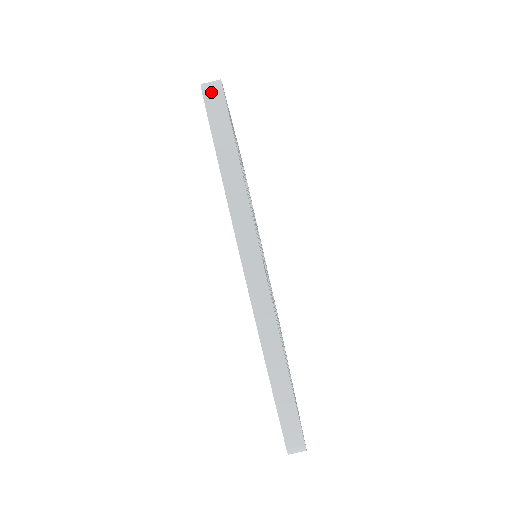
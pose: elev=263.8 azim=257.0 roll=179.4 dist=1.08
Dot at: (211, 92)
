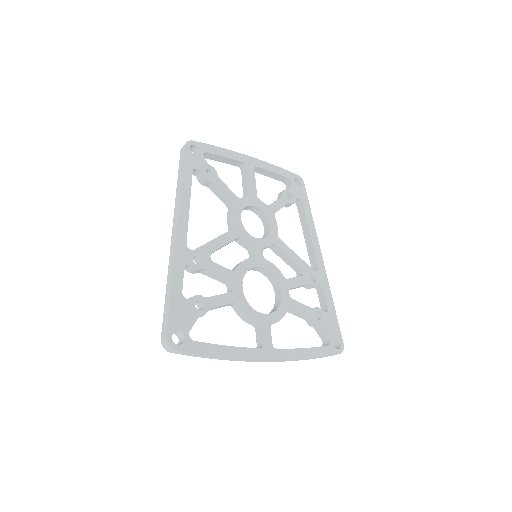
Dot at: (171, 351)
